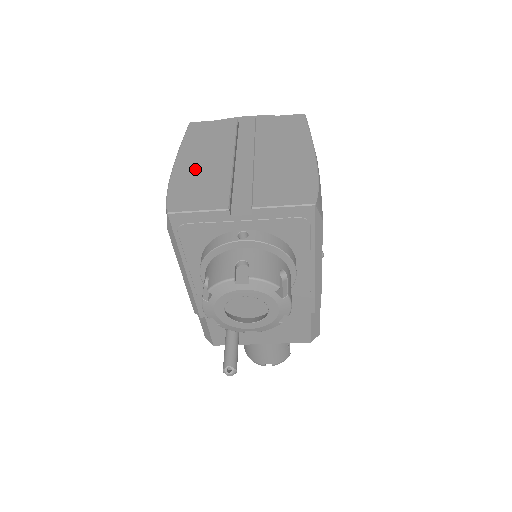
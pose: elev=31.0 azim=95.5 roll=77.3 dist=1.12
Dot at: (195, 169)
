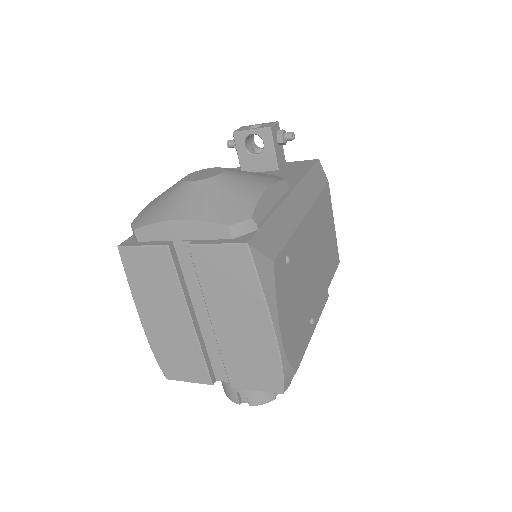
Dot at: (163, 332)
